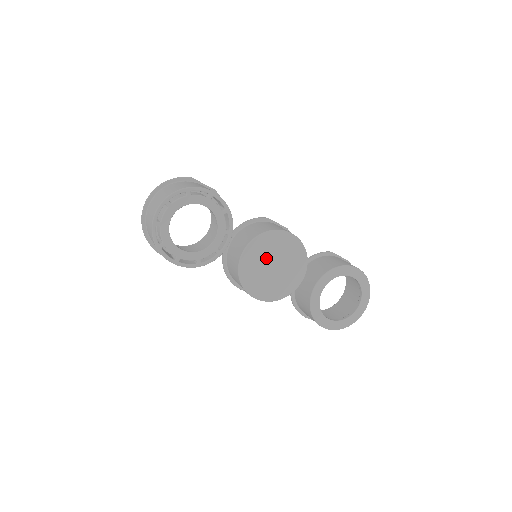
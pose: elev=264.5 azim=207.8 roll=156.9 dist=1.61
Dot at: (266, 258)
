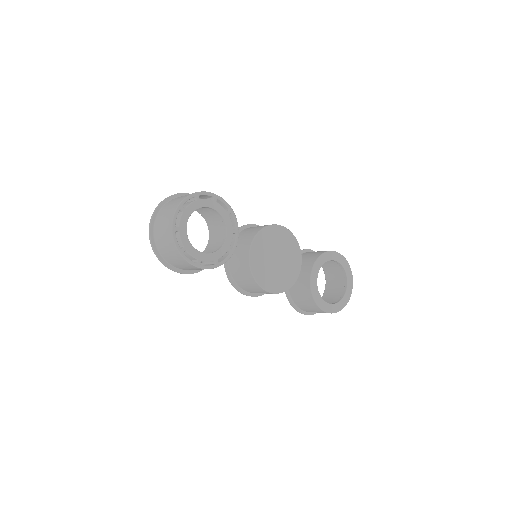
Dot at: (269, 252)
